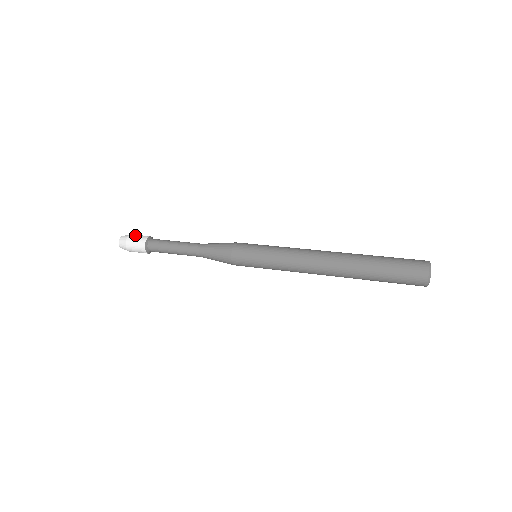
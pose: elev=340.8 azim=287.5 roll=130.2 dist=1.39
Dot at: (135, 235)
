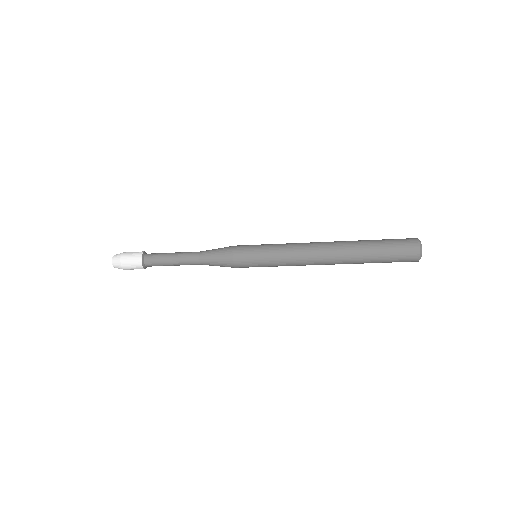
Dot at: occluded
